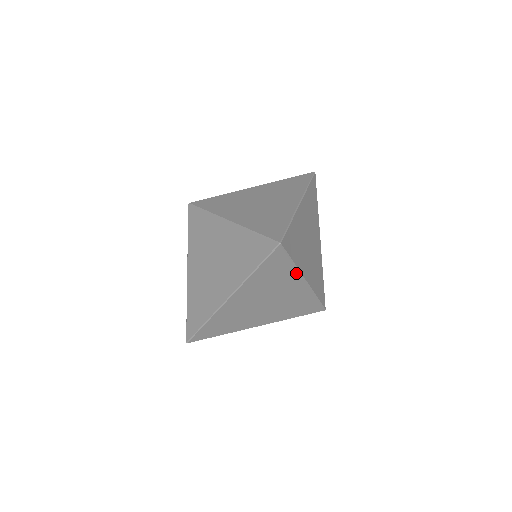
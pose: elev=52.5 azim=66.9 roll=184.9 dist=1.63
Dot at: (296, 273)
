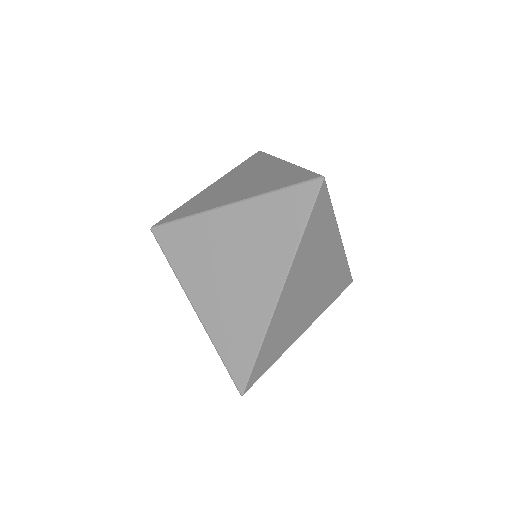
Dot at: occluded
